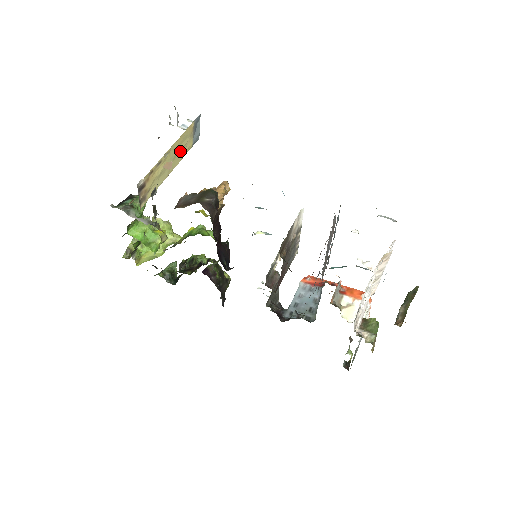
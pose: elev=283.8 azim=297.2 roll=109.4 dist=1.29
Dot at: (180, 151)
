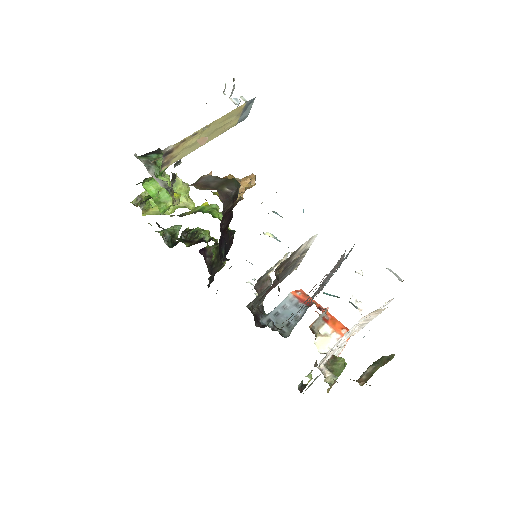
Dot at: (221, 127)
